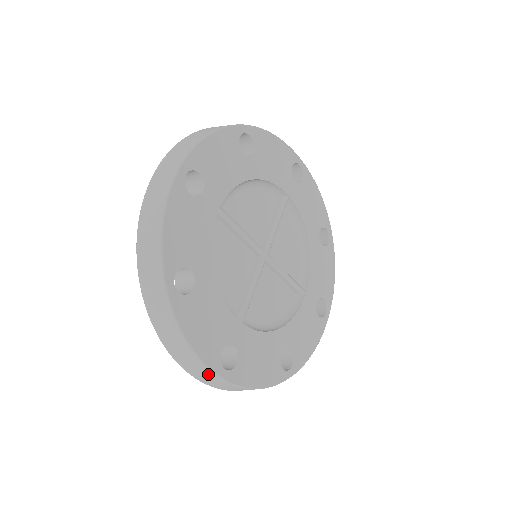
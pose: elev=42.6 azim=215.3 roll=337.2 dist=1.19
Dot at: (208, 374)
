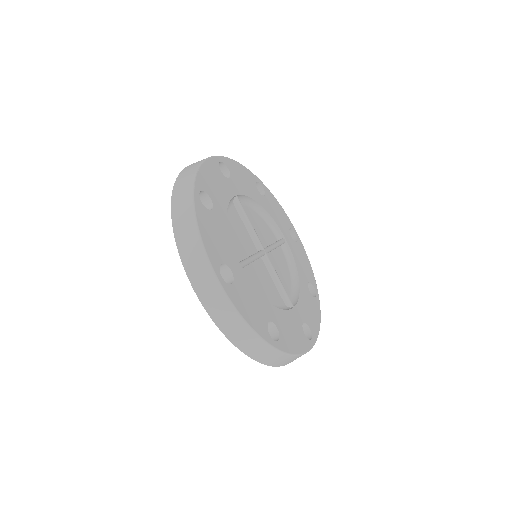
Dot at: occluded
